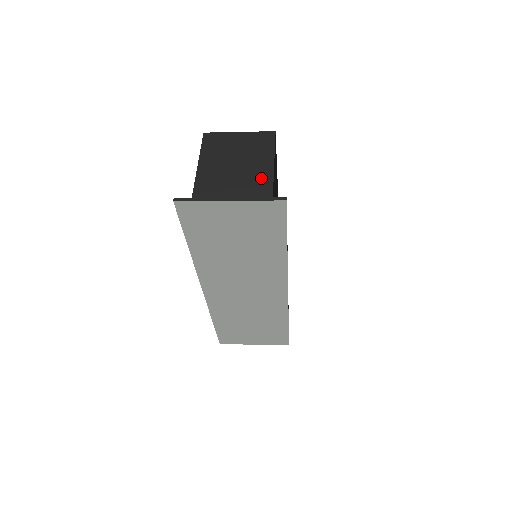
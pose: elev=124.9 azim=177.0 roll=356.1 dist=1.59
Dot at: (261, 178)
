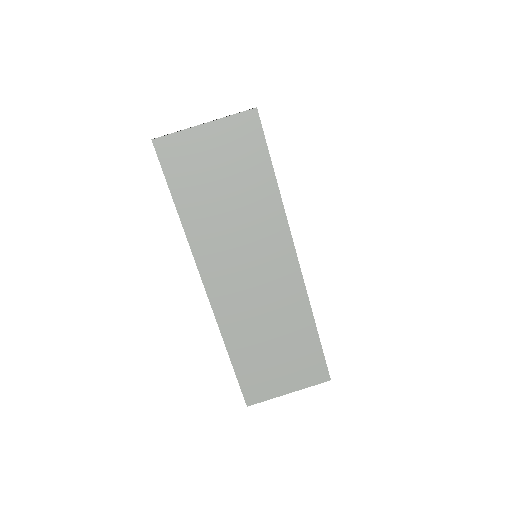
Dot at: occluded
